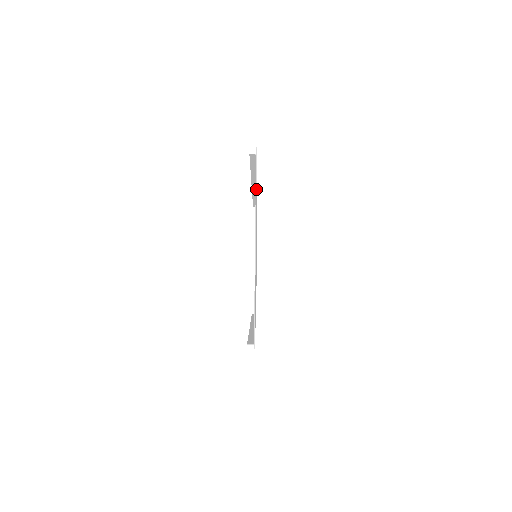
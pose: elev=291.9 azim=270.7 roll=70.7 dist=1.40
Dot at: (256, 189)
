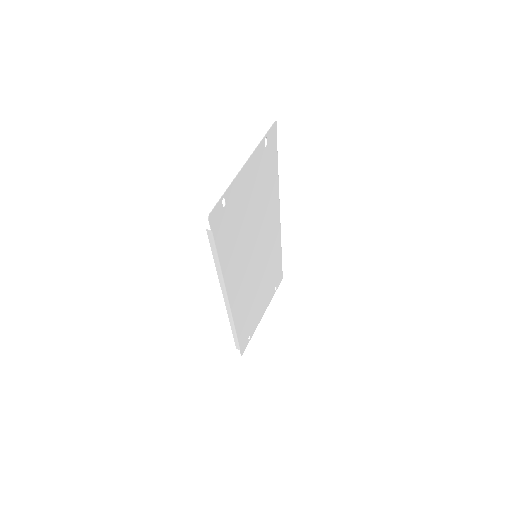
Dot at: (264, 139)
